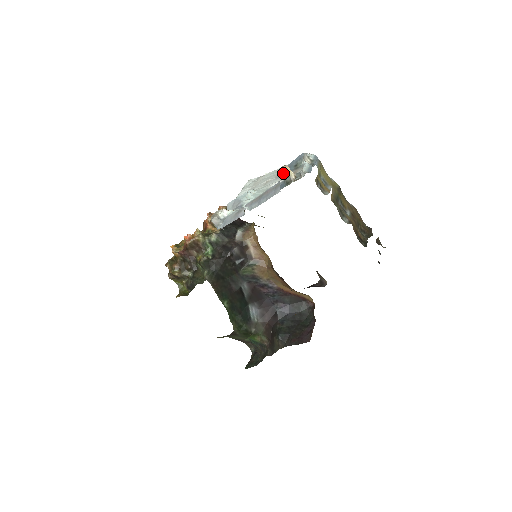
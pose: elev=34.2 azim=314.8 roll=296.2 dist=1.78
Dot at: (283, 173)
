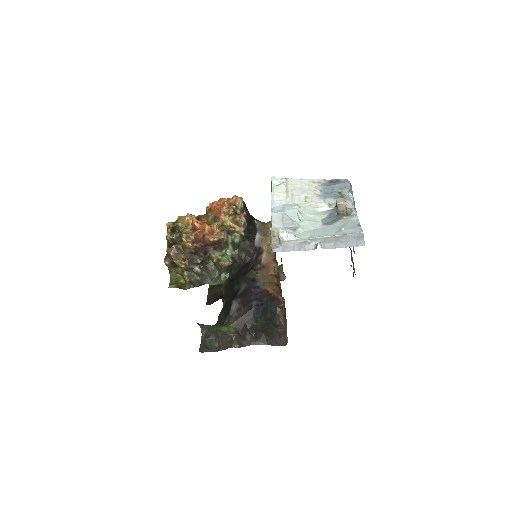
Dot at: (341, 206)
